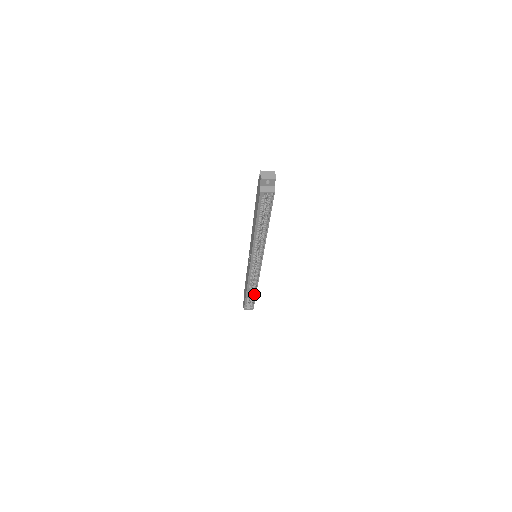
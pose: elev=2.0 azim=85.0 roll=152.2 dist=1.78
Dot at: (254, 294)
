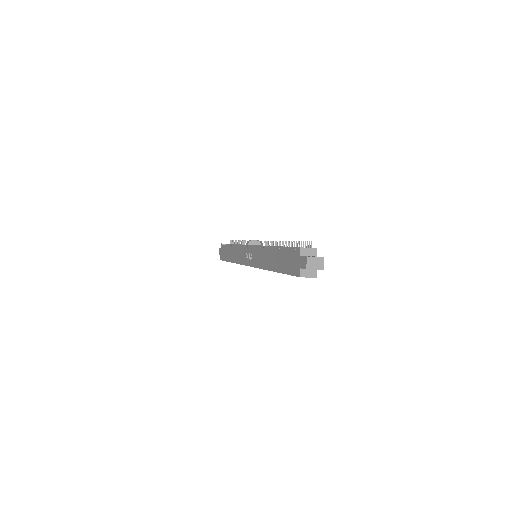
Dot at: occluded
